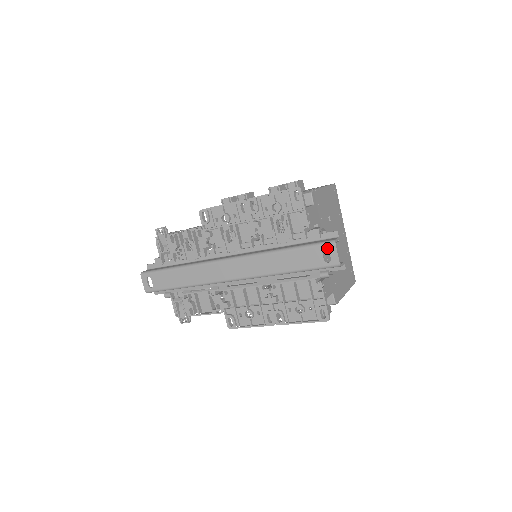
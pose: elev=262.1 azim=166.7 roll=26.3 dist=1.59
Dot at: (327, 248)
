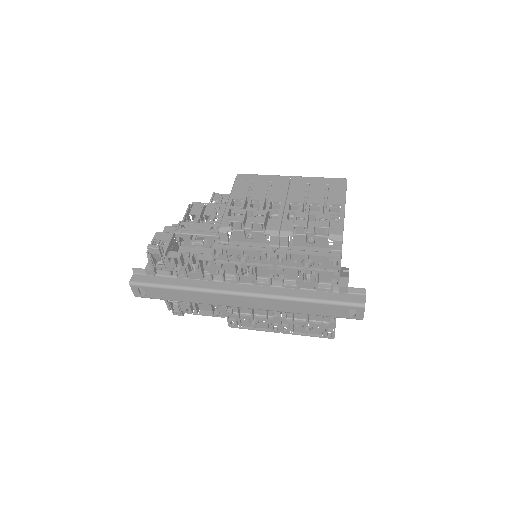
Dot at: (355, 309)
